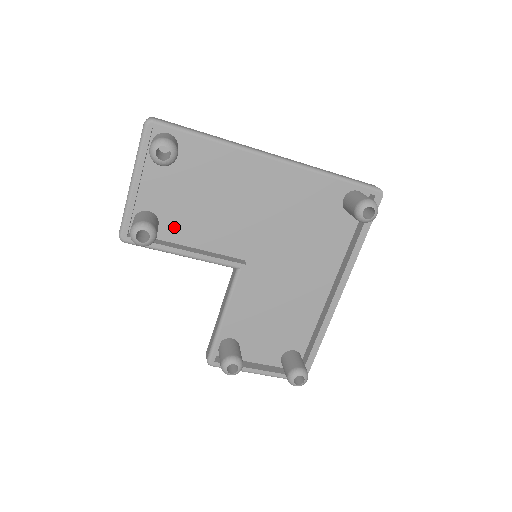
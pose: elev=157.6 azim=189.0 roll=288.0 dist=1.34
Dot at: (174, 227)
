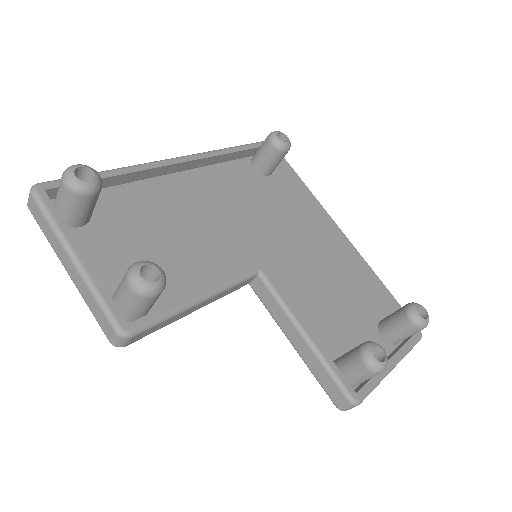
Dot at: occluded
